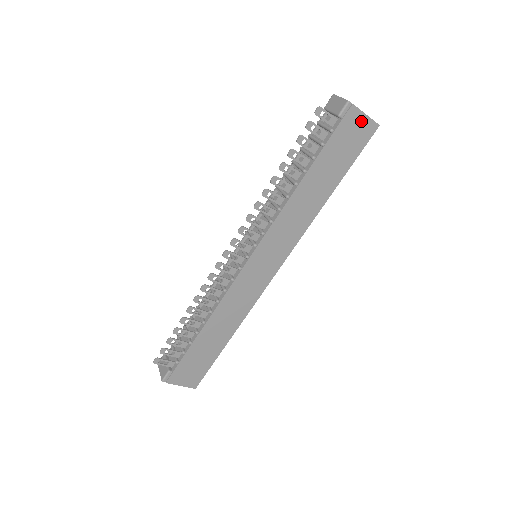
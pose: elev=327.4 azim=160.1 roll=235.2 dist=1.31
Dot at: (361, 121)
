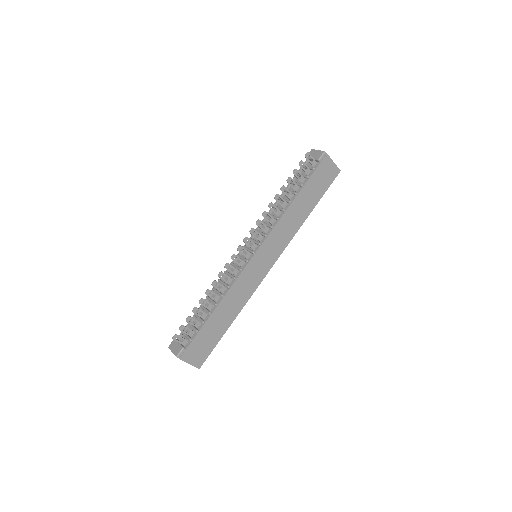
Dot at: (331, 166)
